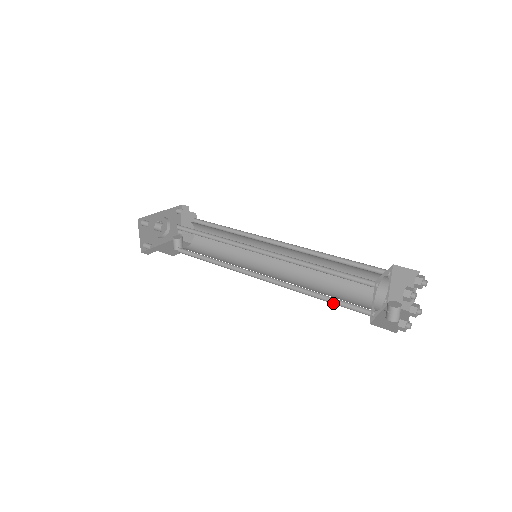
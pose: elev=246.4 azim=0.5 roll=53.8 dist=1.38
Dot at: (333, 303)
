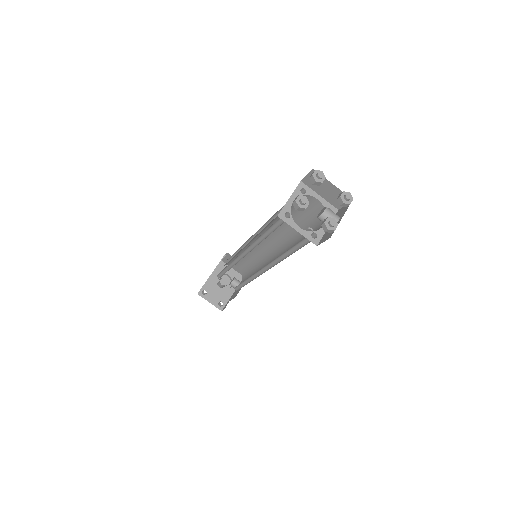
Dot at: (297, 250)
